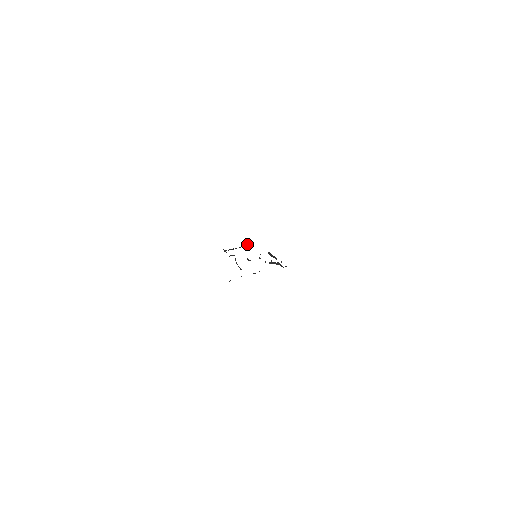
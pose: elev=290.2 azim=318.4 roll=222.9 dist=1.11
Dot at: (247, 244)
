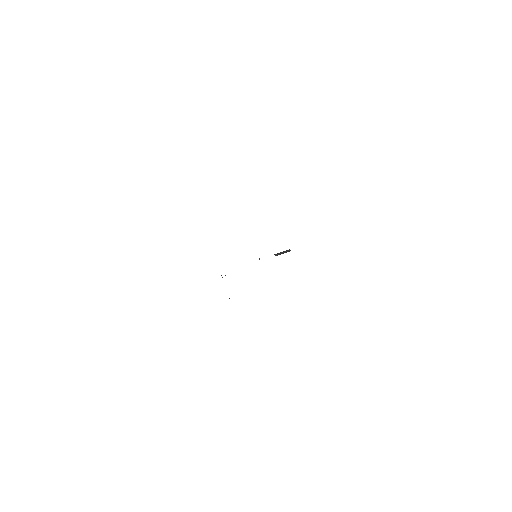
Dot at: occluded
